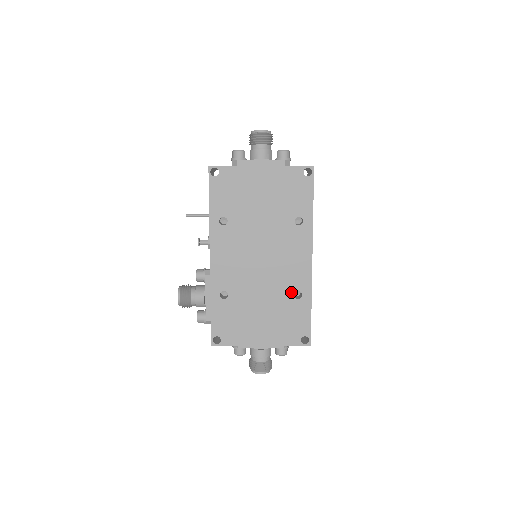
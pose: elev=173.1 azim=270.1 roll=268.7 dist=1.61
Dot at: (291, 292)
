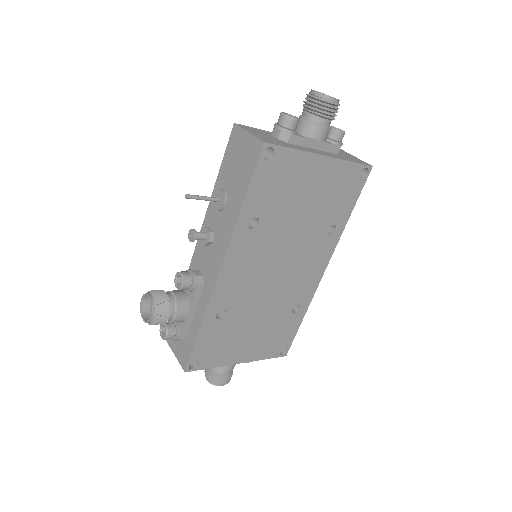
Dot at: (291, 306)
